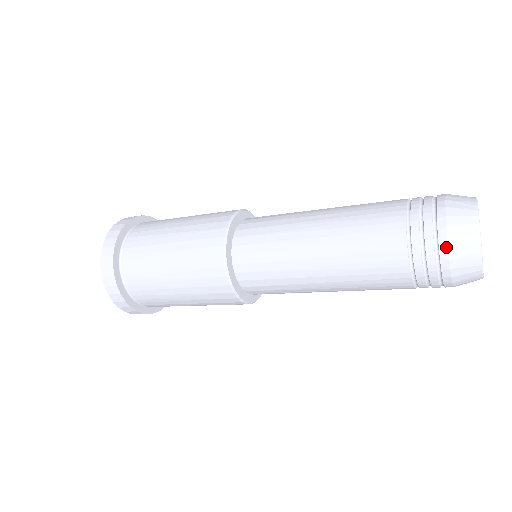
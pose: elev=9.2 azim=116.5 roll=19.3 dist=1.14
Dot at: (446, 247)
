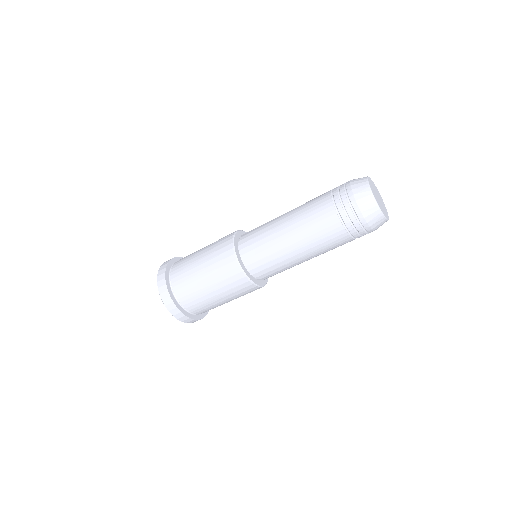
Dot at: (349, 185)
